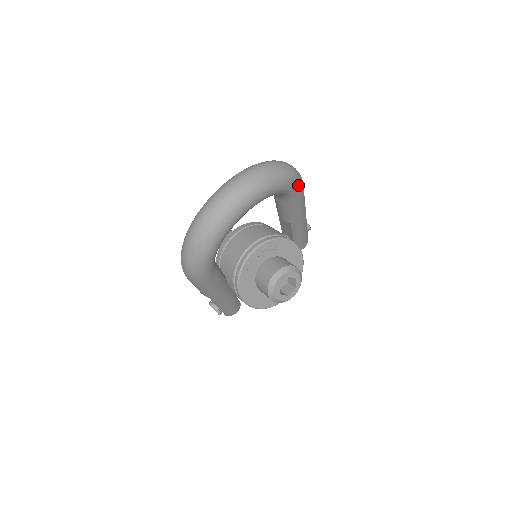
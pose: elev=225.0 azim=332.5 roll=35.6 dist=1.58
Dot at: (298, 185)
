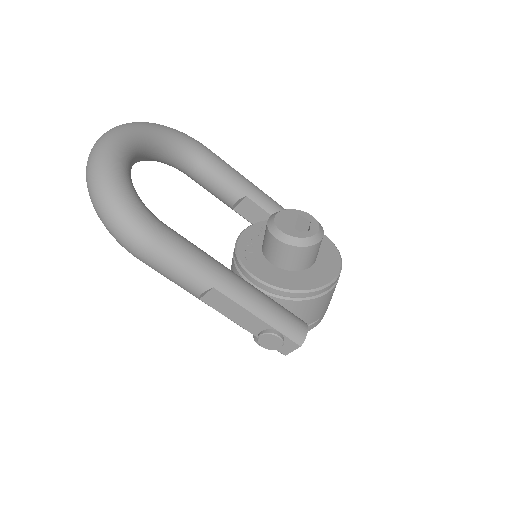
Dot at: (188, 137)
